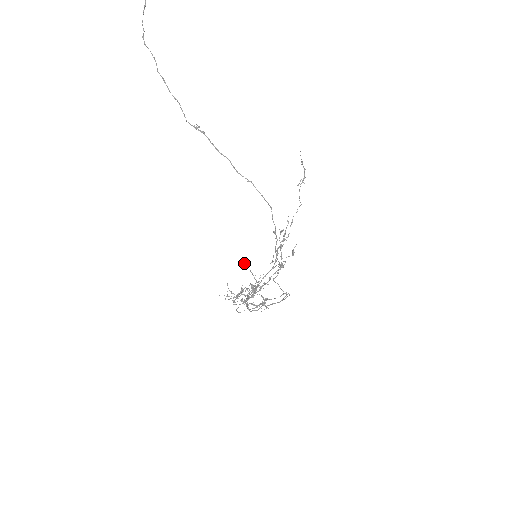
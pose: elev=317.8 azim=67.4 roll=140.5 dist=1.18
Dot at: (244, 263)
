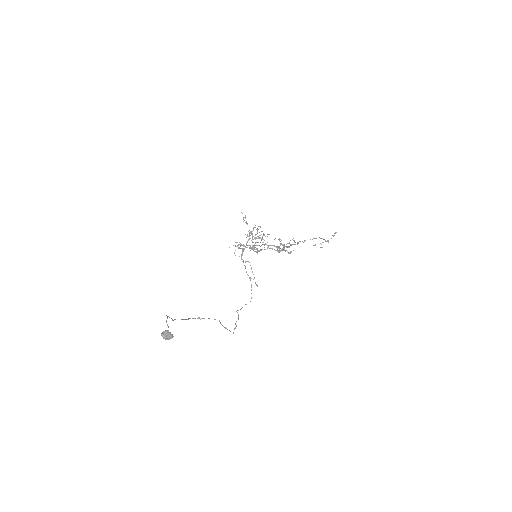
Dot at: (257, 231)
